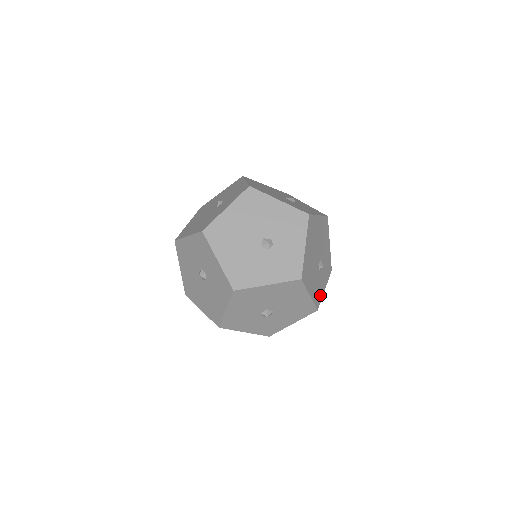
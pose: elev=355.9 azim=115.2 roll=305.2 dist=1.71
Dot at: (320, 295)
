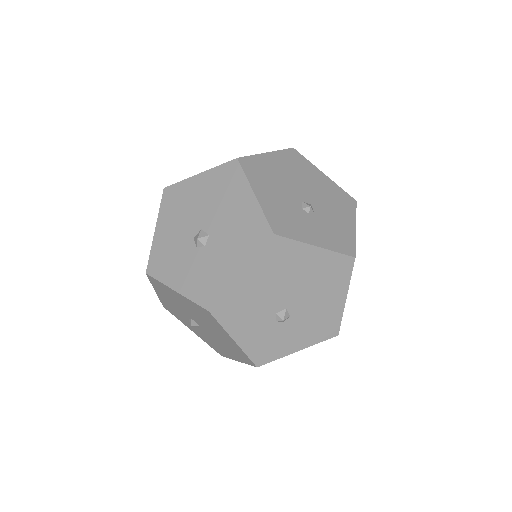
Dot at: (294, 232)
